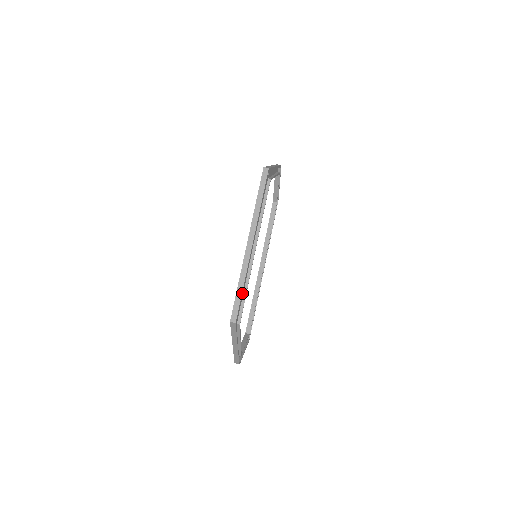
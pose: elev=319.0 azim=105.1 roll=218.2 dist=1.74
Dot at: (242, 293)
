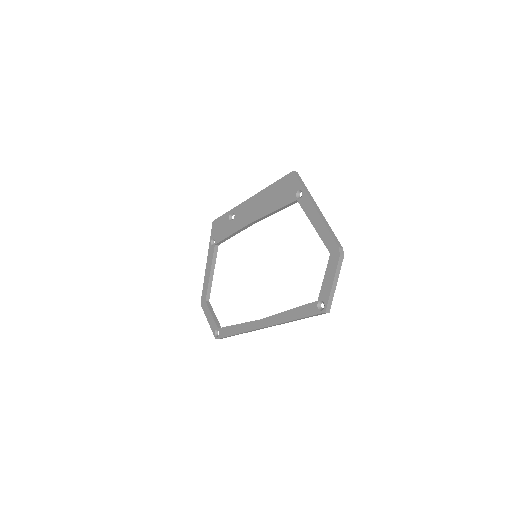
Dot at: (278, 204)
